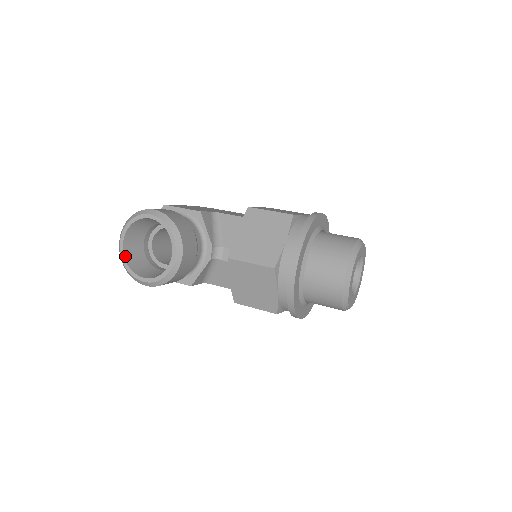
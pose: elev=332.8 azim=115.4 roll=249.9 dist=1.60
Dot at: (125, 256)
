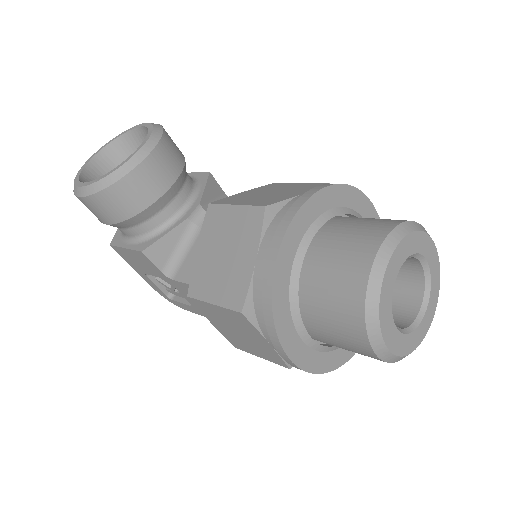
Dot at: (85, 168)
